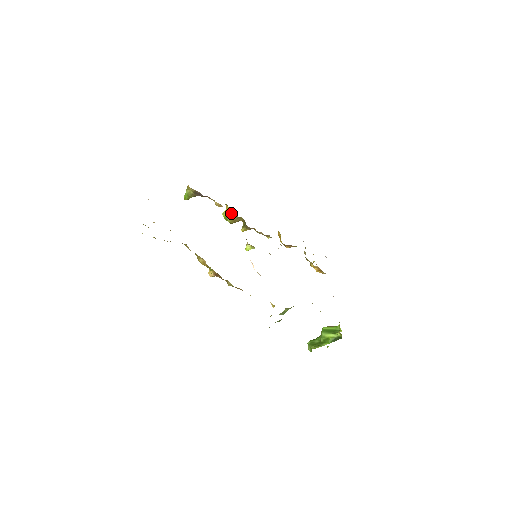
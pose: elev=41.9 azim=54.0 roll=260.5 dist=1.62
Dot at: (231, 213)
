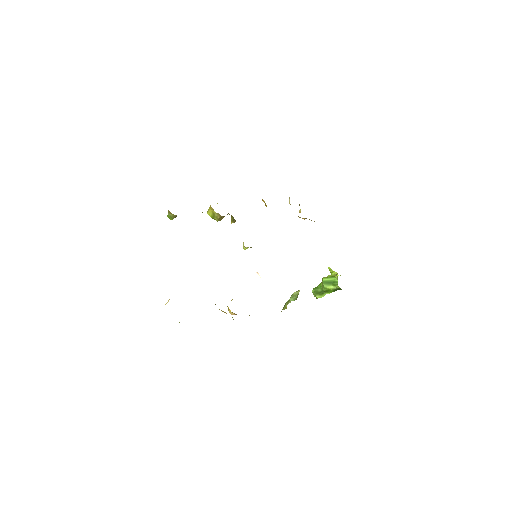
Dot at: (217, 215)
